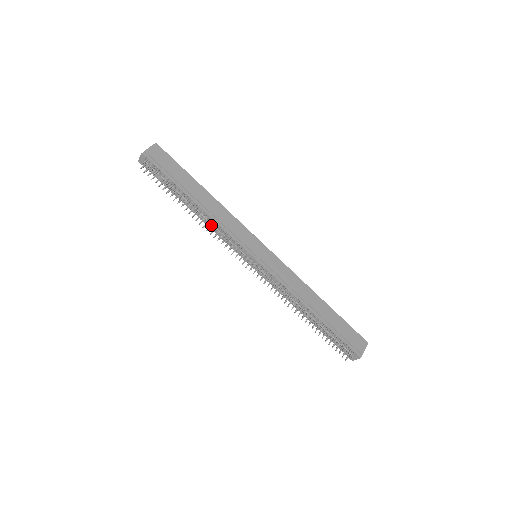
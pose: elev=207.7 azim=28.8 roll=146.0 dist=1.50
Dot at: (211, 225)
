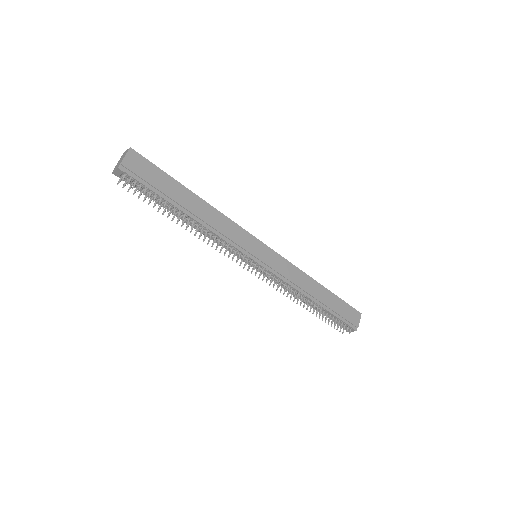
Dot at: (209, 238)
